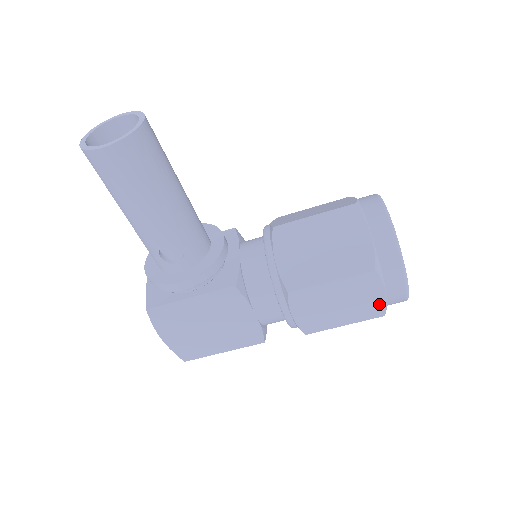
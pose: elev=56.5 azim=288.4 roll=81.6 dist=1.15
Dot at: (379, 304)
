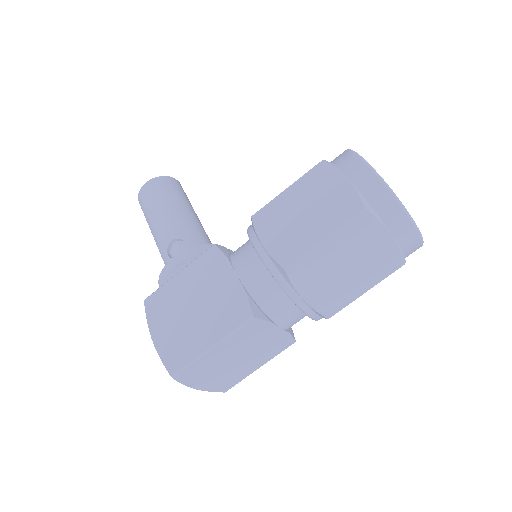
Dot at: (348, 196)
